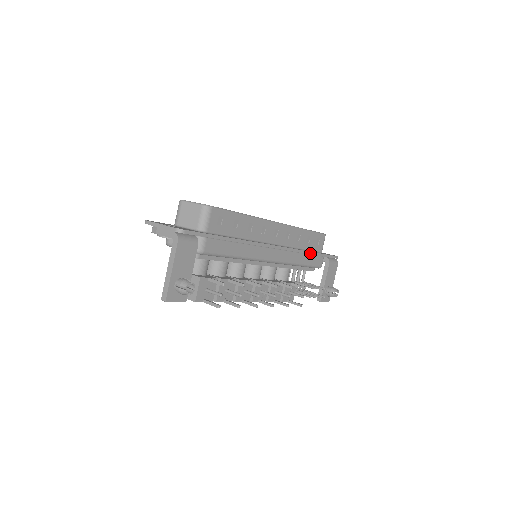
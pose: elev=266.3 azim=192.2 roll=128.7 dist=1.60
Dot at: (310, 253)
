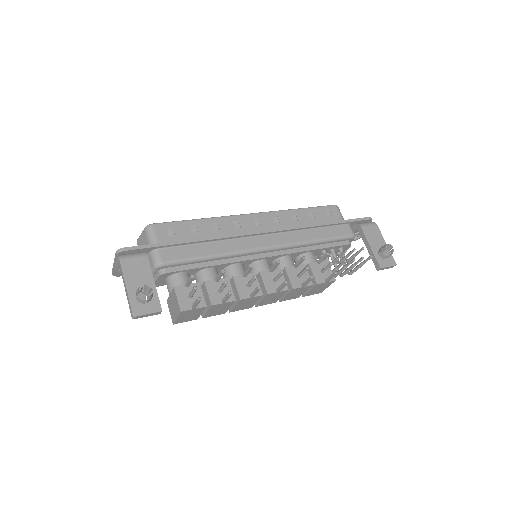
Dot at: (320, 225)
